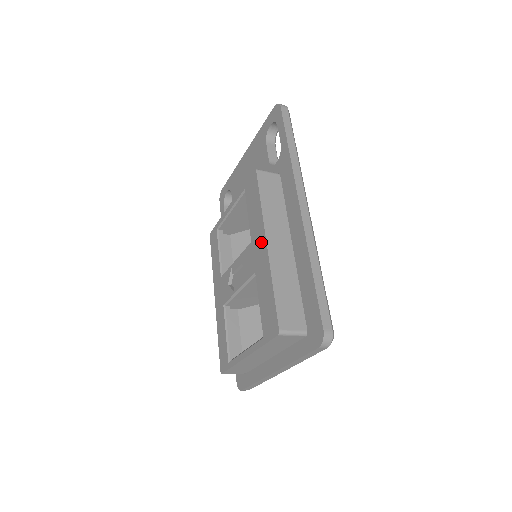
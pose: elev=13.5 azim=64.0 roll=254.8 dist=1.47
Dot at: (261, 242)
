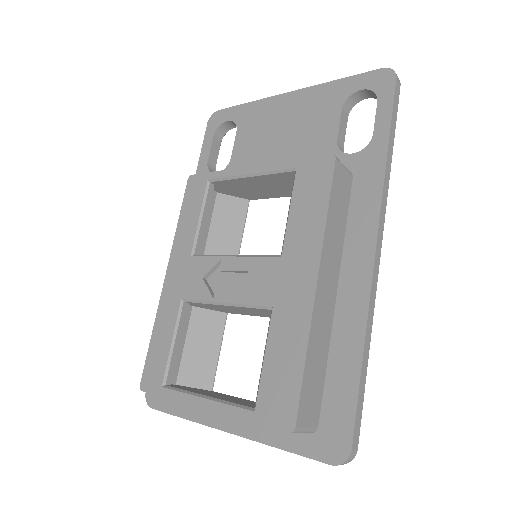
Dot at: (305, 274)
